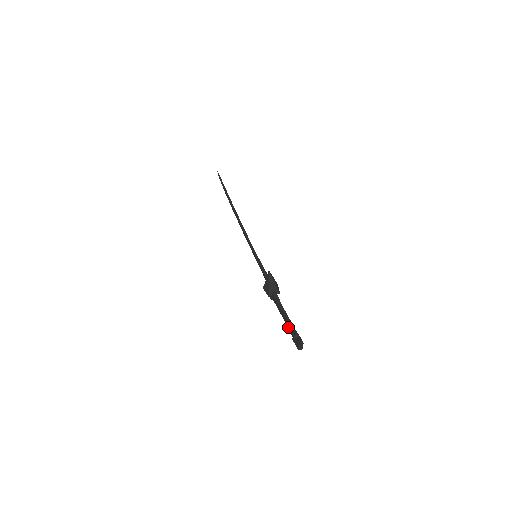
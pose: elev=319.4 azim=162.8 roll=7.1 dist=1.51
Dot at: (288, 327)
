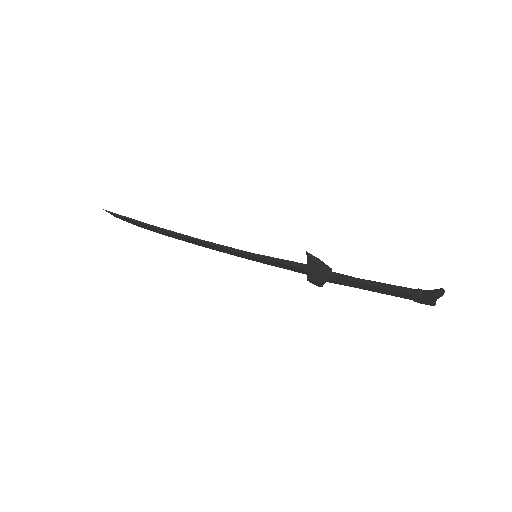
Dot at: (391, 294)
